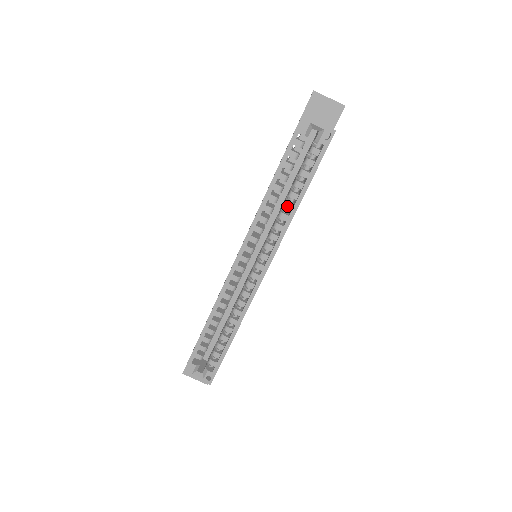
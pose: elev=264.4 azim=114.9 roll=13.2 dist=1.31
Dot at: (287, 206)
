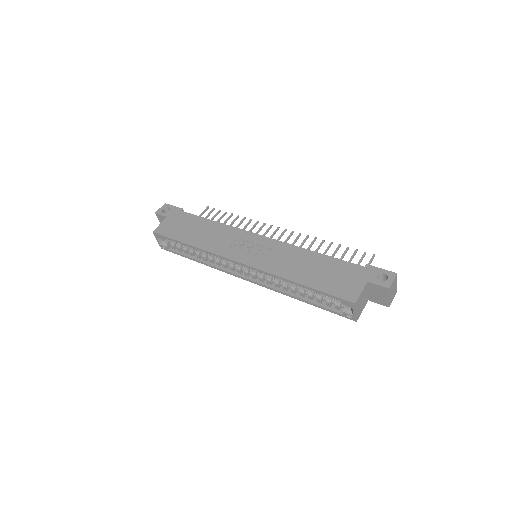
Dot at: (293, 290)
